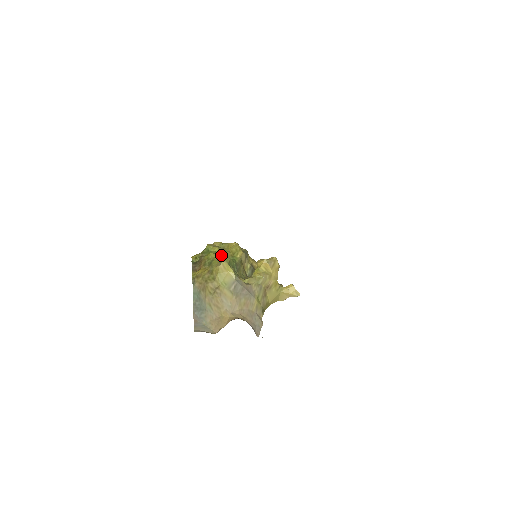
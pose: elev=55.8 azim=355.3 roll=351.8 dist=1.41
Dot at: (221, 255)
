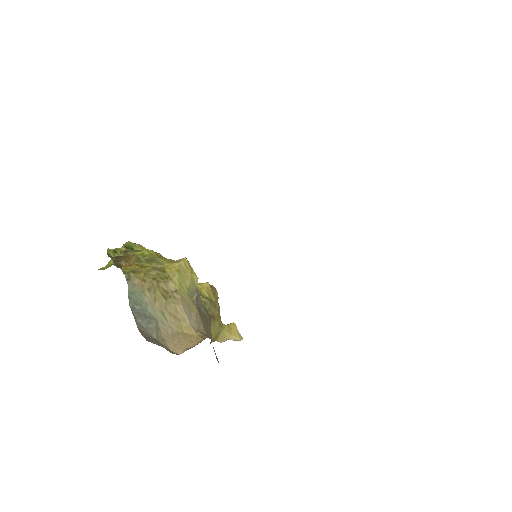
Dot at: occluded
